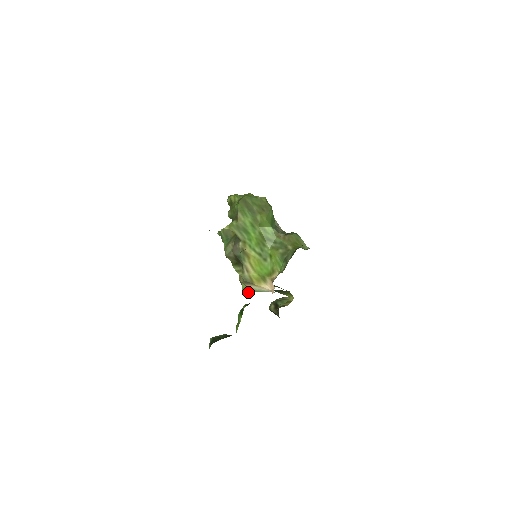
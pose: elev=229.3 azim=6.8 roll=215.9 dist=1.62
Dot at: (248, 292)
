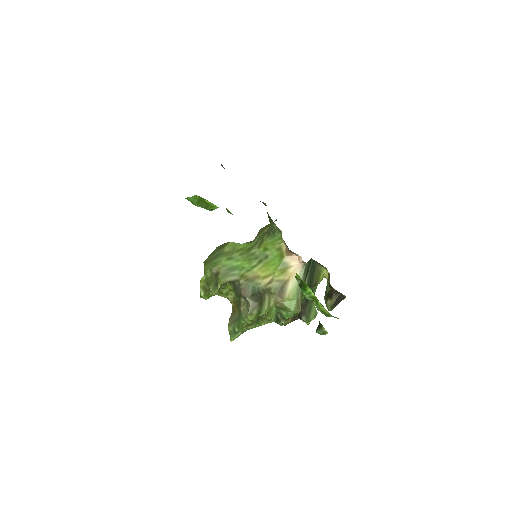
Dot at: (296, 305)
